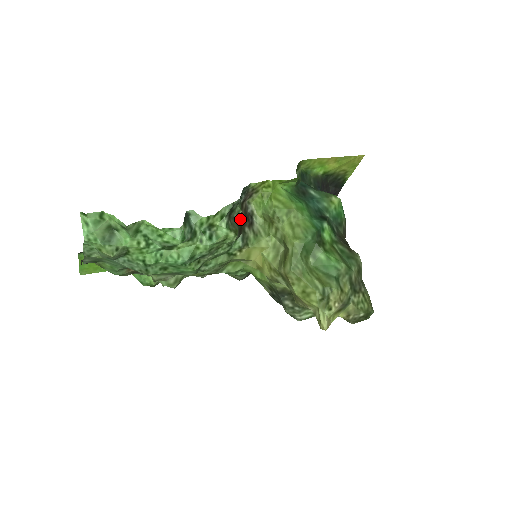
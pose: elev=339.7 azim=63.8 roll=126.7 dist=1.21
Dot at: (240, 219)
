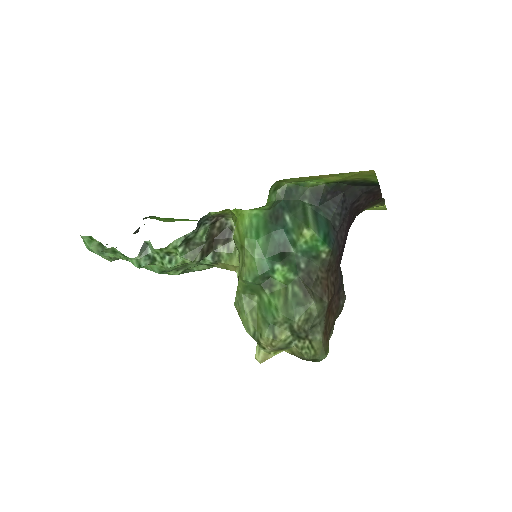
Dot at: (208, 240)
